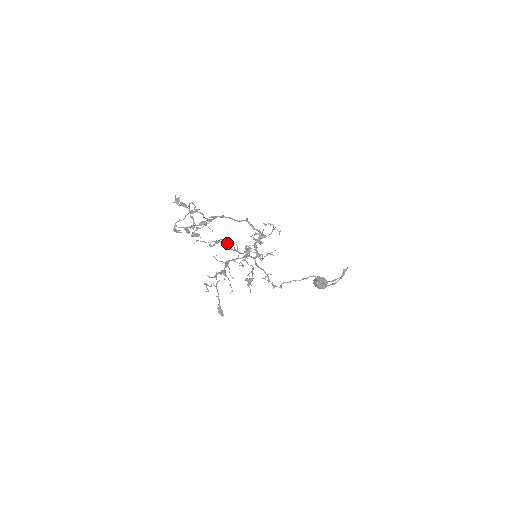
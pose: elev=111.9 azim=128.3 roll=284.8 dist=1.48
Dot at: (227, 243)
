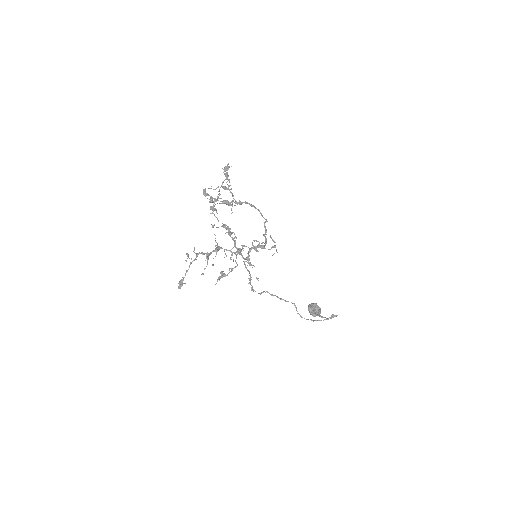
Dot at: (233, 232)
